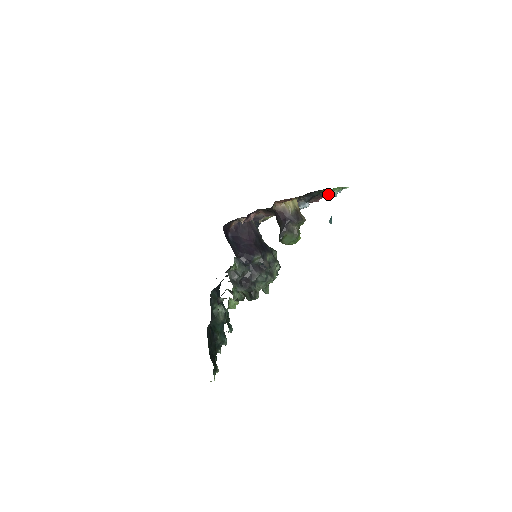
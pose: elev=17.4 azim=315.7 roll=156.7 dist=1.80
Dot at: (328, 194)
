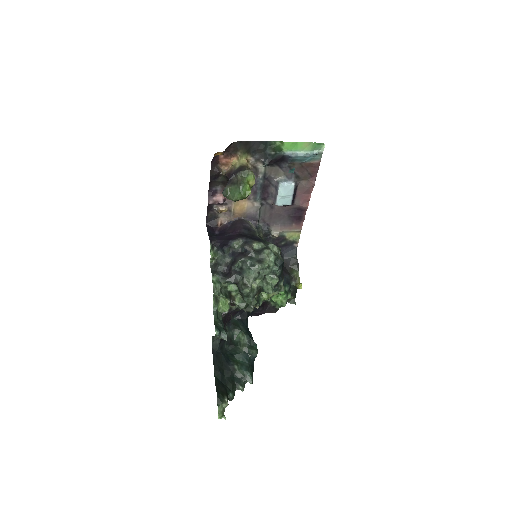
Dot at: (297, 156)
